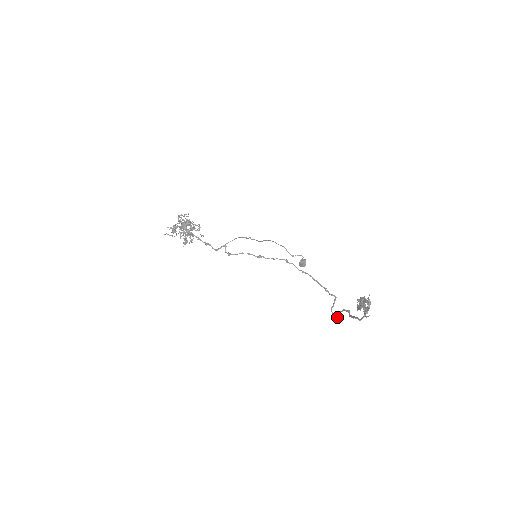
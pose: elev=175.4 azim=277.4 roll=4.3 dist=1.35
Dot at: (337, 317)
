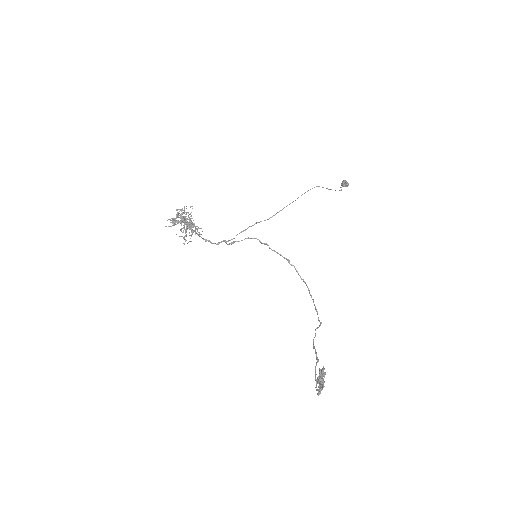
Dot at: occluded
